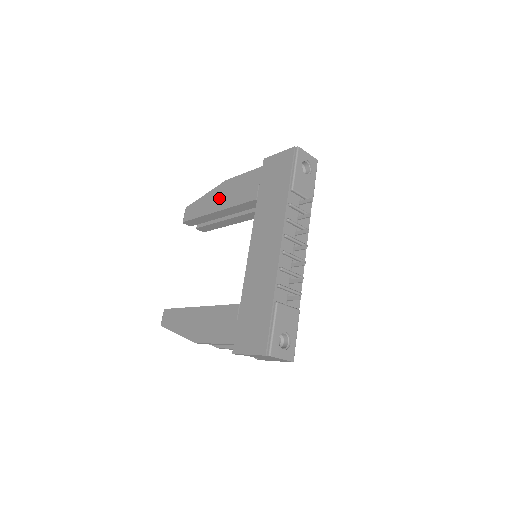
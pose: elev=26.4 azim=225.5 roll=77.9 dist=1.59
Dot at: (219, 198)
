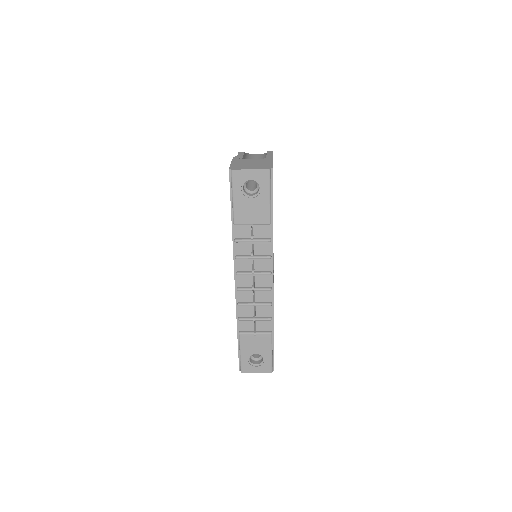
Dot at: occluded
